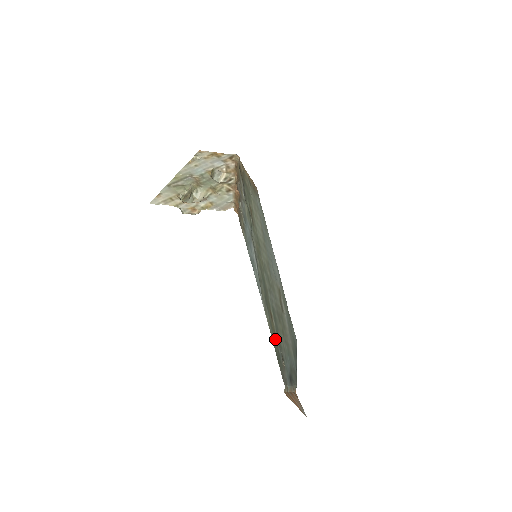
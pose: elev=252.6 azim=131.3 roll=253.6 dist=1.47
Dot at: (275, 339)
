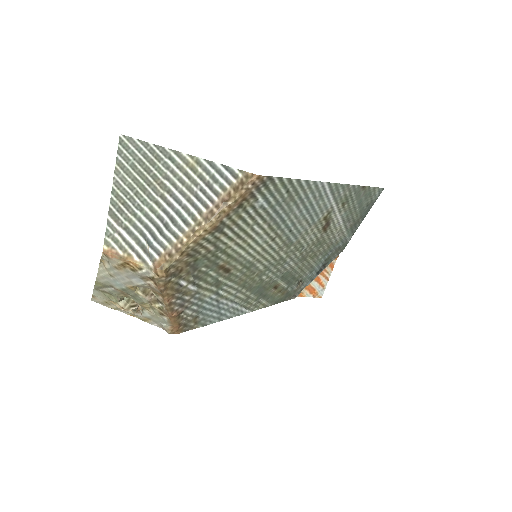
Dot at: (280, 294)
